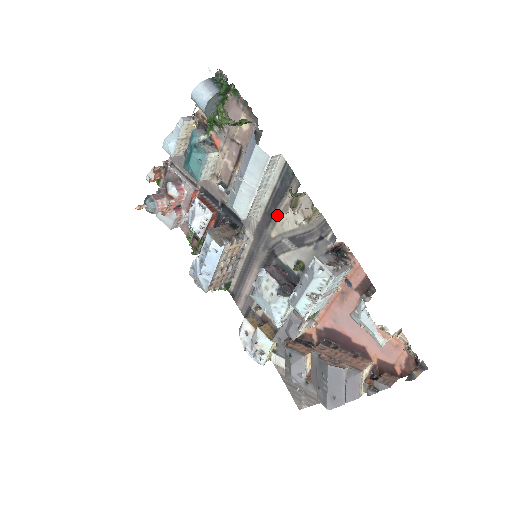
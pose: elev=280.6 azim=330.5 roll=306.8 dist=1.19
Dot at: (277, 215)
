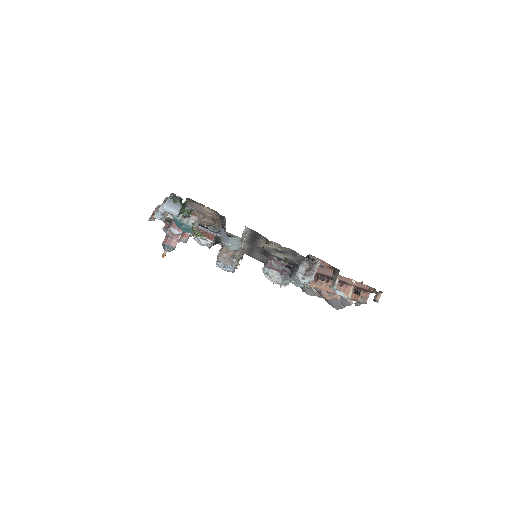
Dot at: (259, 242)
